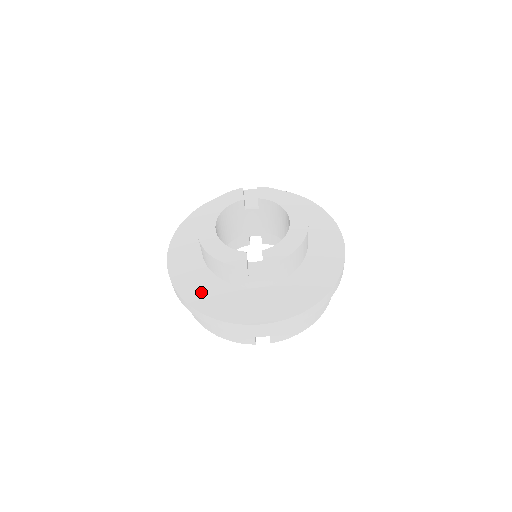
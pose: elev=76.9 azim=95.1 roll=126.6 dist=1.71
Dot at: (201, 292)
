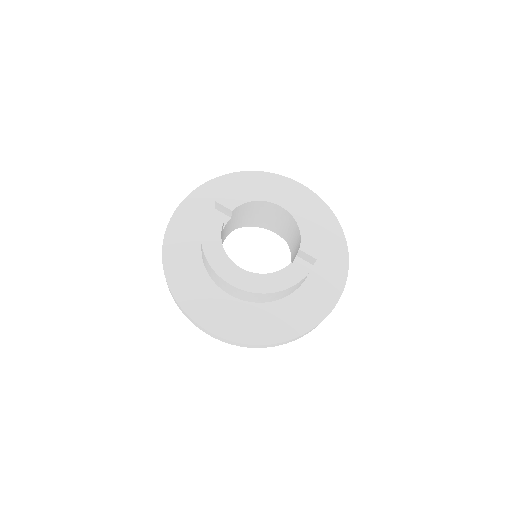
Dot at: (274, 325)
